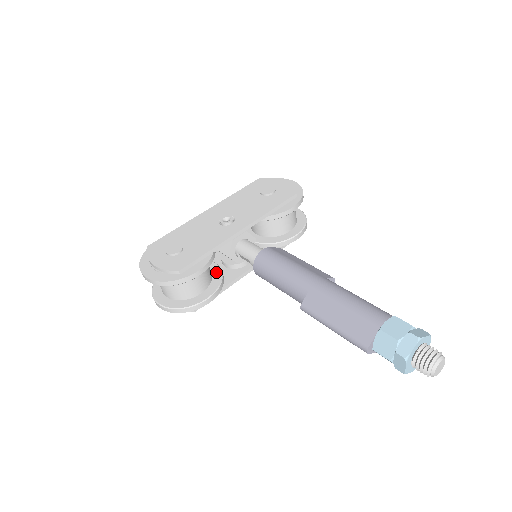
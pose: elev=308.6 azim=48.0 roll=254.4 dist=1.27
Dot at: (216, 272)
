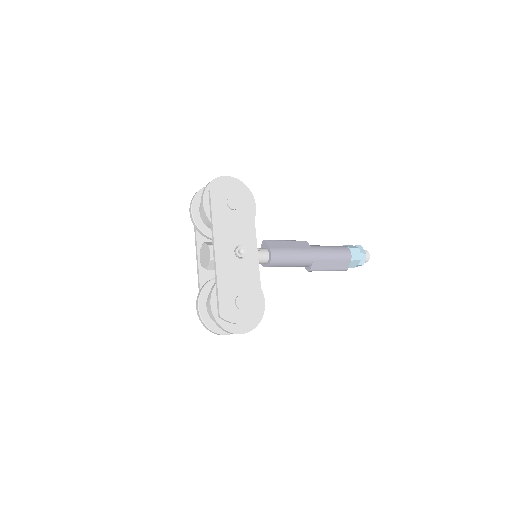
Dot at: occluded
